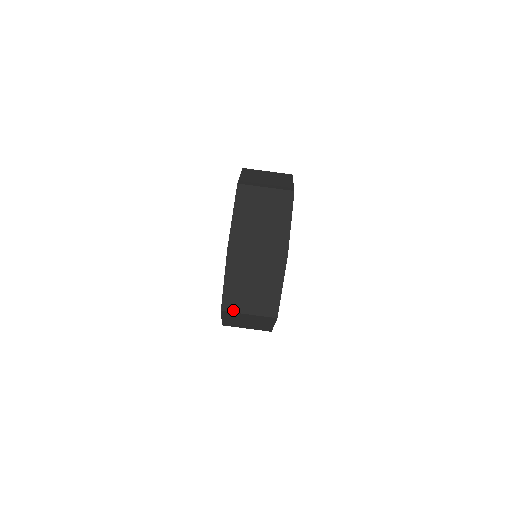
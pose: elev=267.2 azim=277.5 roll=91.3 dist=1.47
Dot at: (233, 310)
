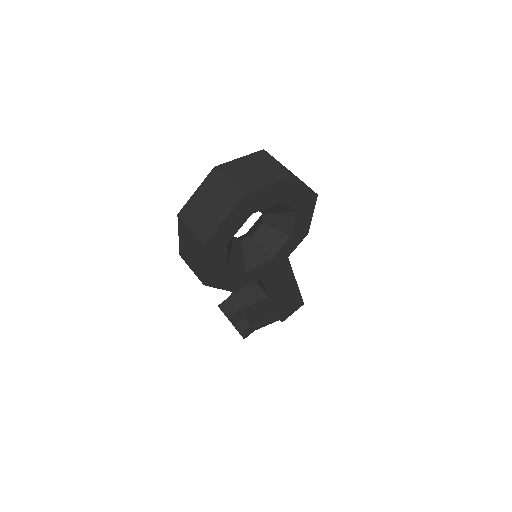
Dot at: (184, 219)
